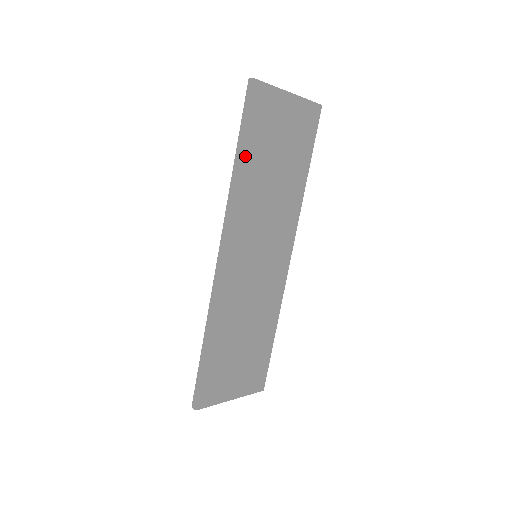
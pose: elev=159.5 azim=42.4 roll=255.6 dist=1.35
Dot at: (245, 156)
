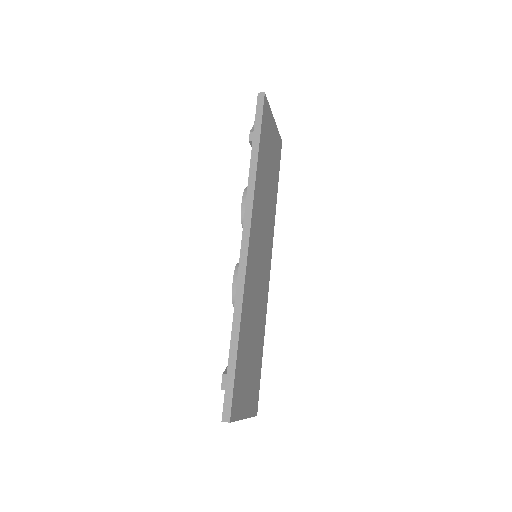
Dot at: (260, 153)
